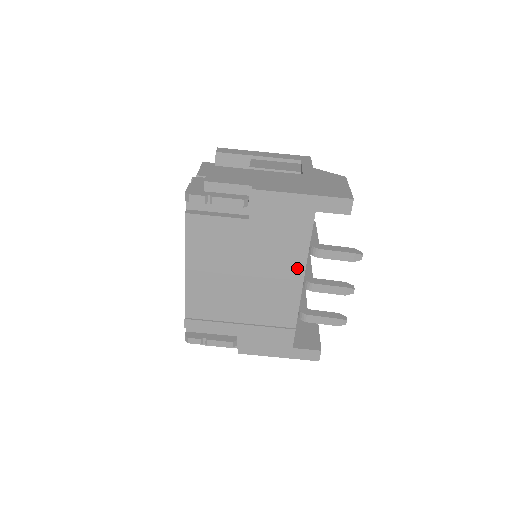
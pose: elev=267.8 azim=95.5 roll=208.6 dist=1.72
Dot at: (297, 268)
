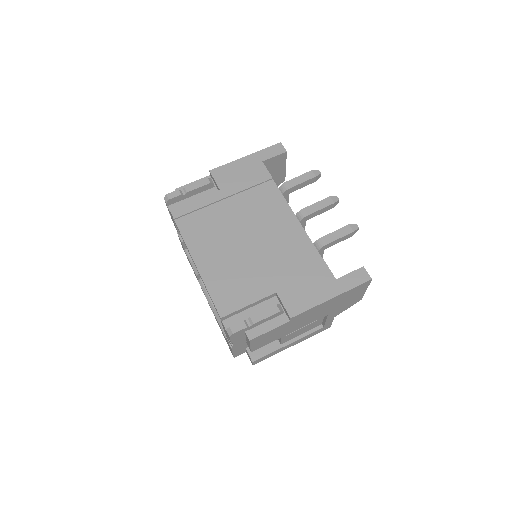
Dot at: (281, 206)
